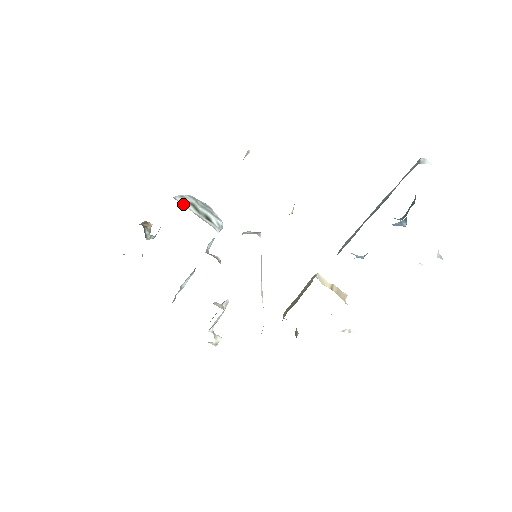
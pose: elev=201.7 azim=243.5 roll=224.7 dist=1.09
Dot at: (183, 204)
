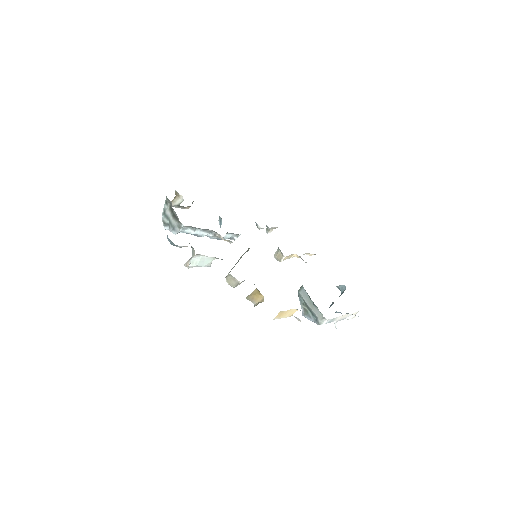
Dot at: occluded
